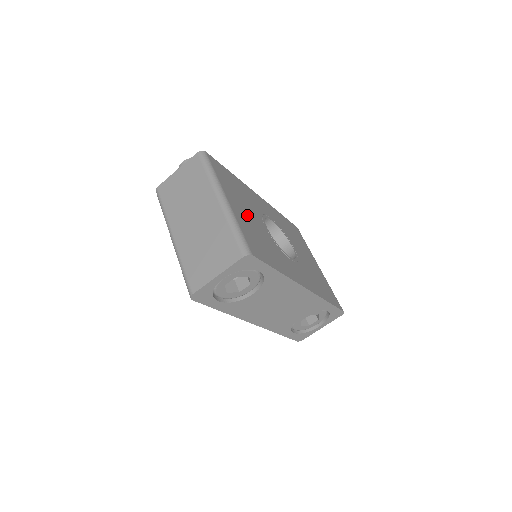
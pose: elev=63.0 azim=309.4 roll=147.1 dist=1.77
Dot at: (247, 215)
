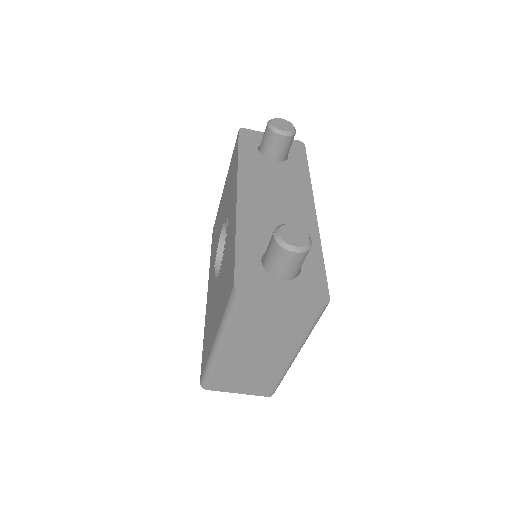
Dot at: occluded
